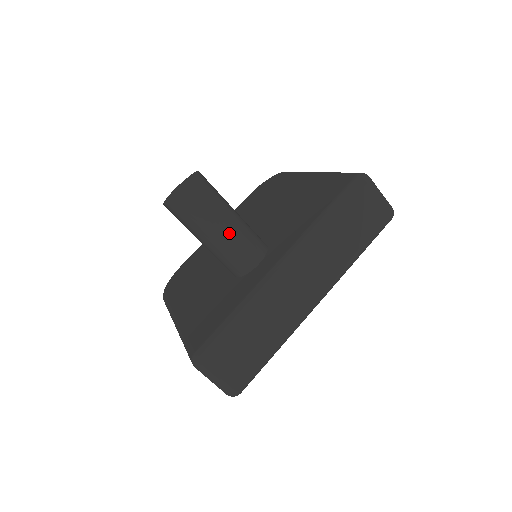
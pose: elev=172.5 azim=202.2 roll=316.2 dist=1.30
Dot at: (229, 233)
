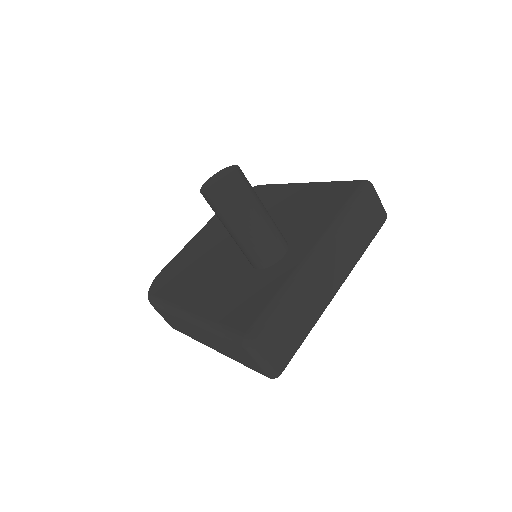
Dot at: (263, 224)
